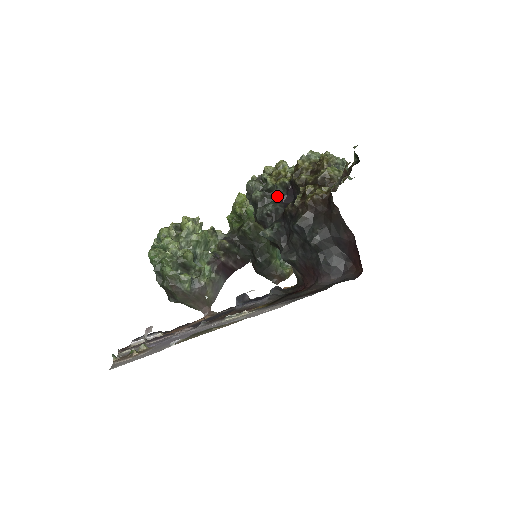
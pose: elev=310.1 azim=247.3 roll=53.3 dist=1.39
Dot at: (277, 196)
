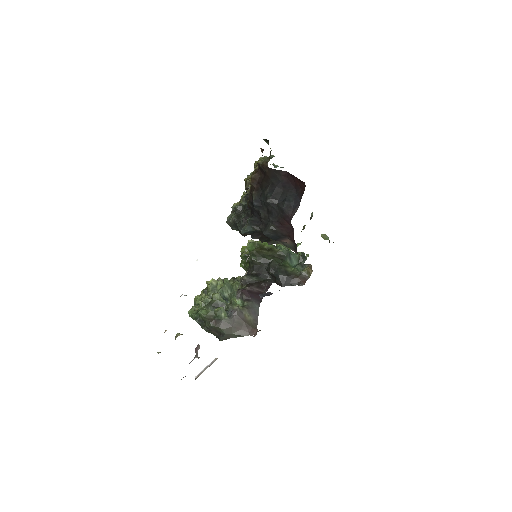
Dot at: (245, 209)
